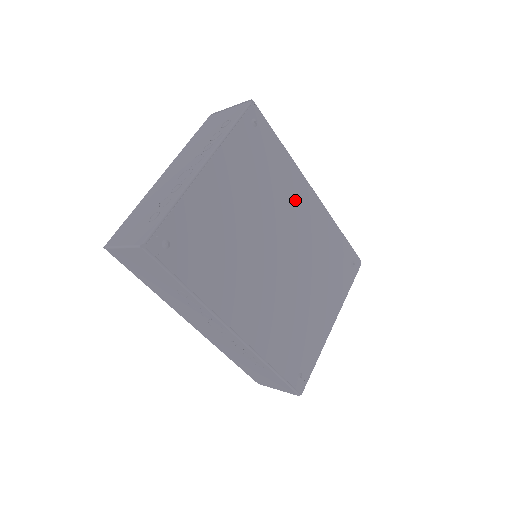
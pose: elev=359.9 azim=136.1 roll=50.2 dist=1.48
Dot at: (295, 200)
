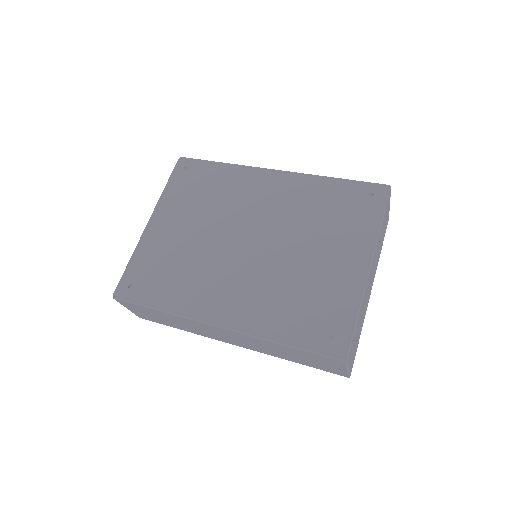
Dot at: (252, 190)
